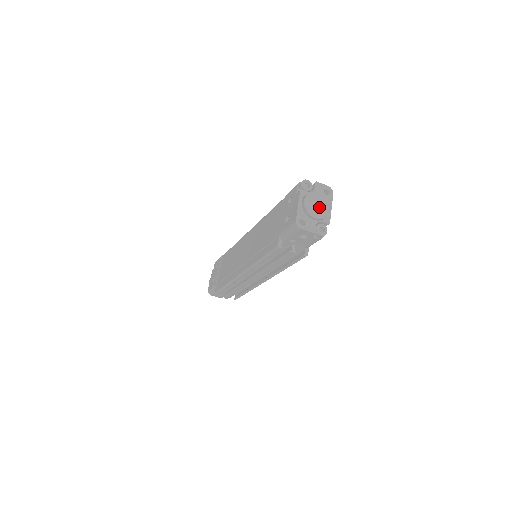
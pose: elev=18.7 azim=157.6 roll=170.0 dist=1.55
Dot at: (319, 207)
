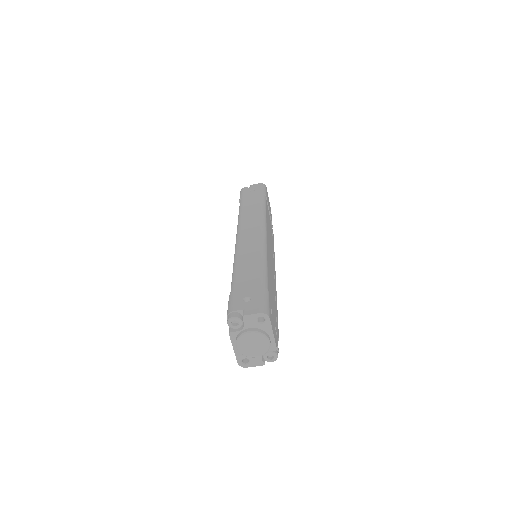
Dot at: (256, 346)
